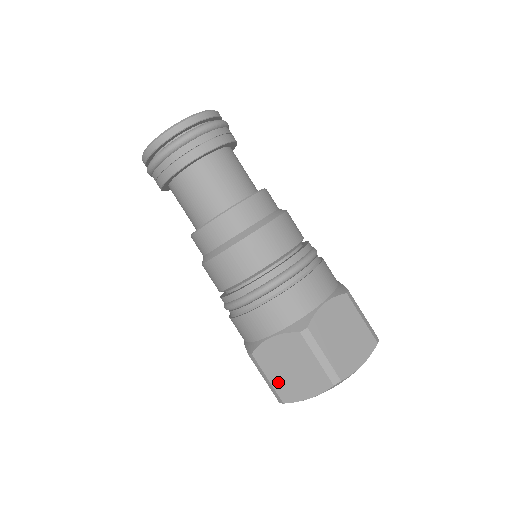
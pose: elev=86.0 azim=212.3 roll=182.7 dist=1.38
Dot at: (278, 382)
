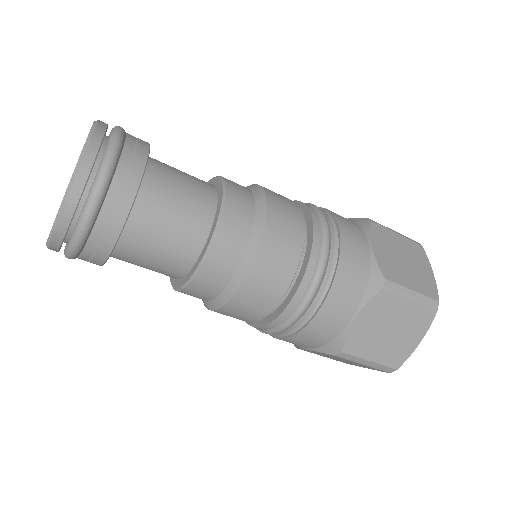
Dot at: occluded
